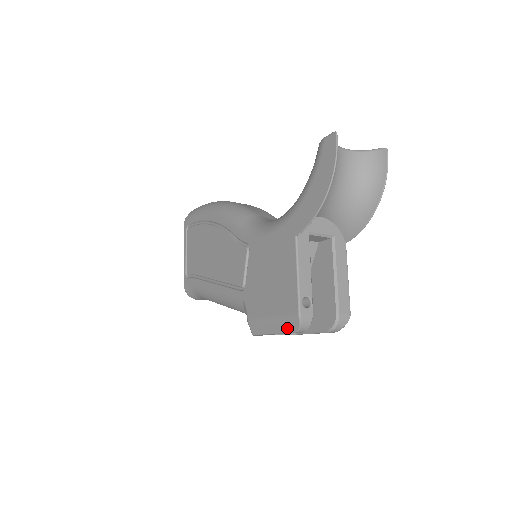
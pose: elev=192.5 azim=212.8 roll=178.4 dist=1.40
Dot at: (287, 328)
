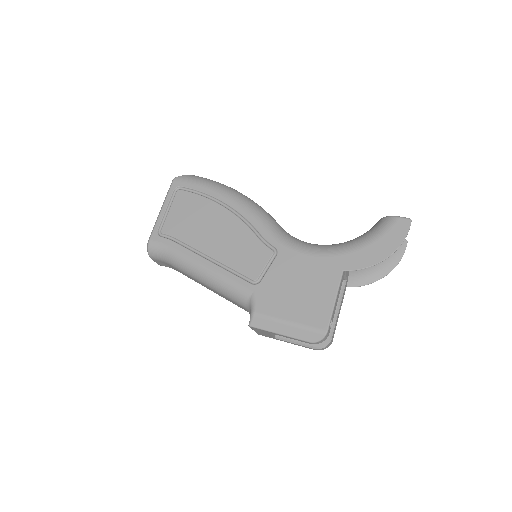
Dot at: (304, 336)
